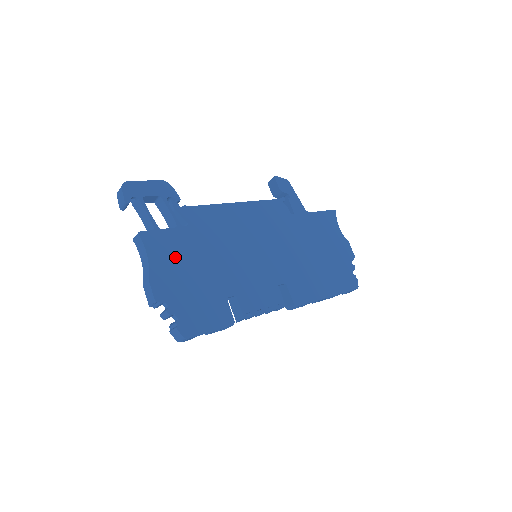
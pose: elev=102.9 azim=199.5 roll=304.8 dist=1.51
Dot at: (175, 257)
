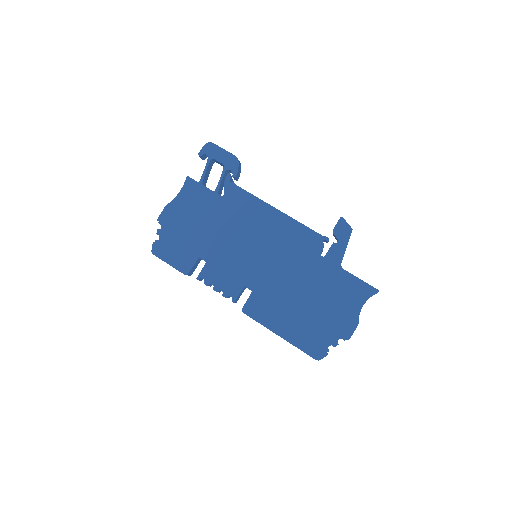
Dot at: (193, 207)
